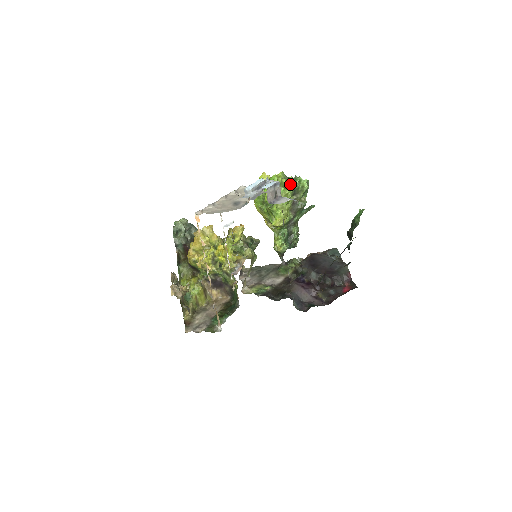
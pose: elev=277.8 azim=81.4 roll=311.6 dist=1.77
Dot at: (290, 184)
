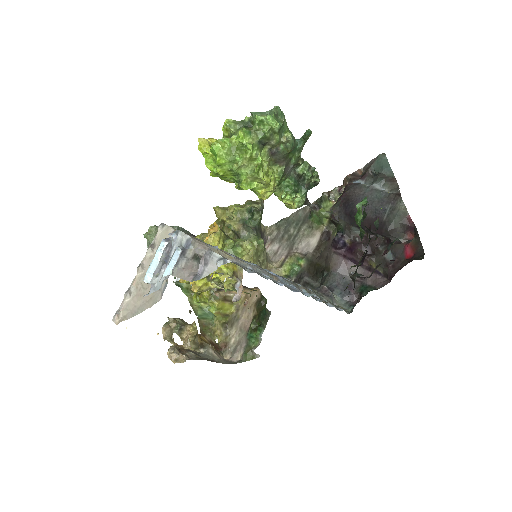
Dot at: (245, 142)
